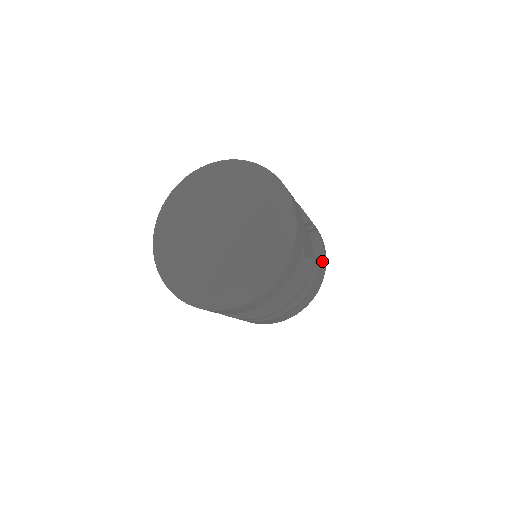
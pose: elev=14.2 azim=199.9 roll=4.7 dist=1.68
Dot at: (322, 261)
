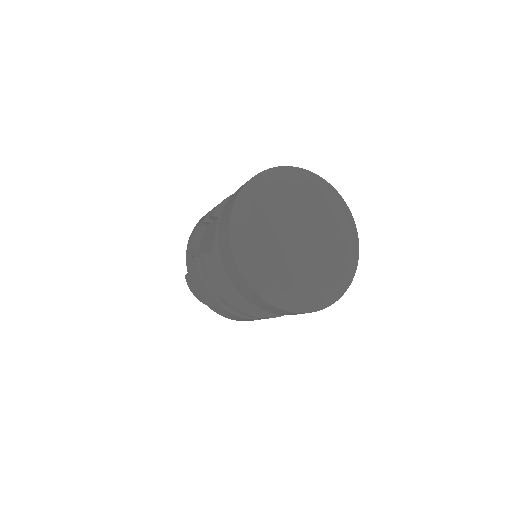
Dot at: occluded
